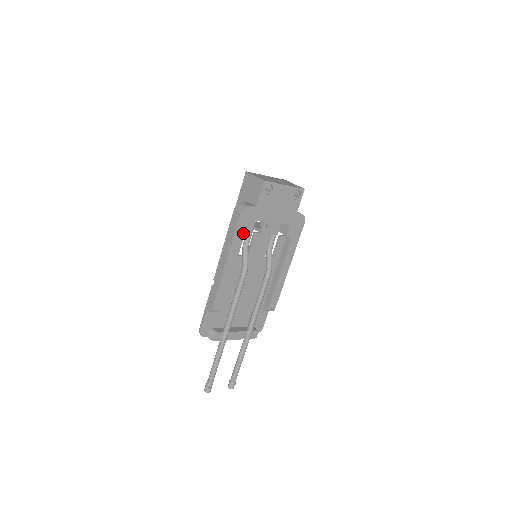
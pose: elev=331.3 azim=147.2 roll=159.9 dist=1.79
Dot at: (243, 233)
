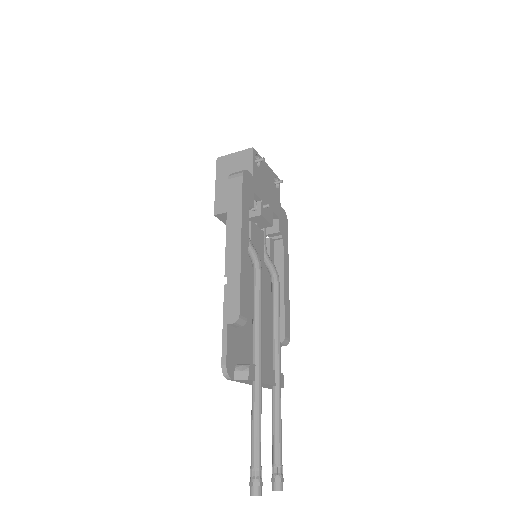
Dot at: (248, 205)
